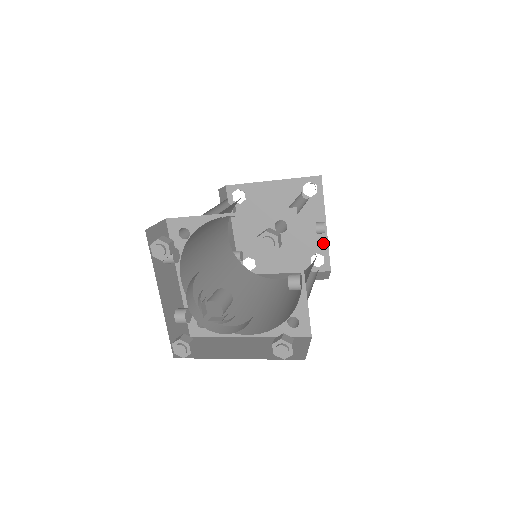
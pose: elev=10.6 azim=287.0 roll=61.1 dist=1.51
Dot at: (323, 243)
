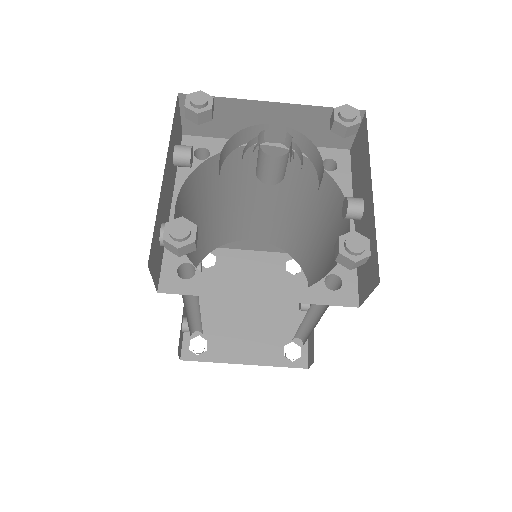
Dot at: occluded
